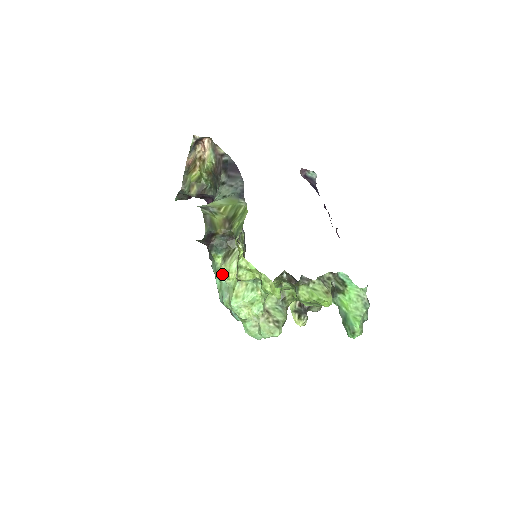
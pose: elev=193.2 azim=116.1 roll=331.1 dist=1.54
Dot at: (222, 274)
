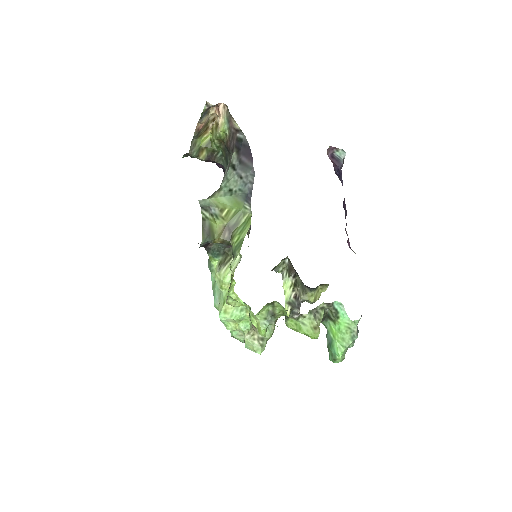
Dot at: (216, 280)
